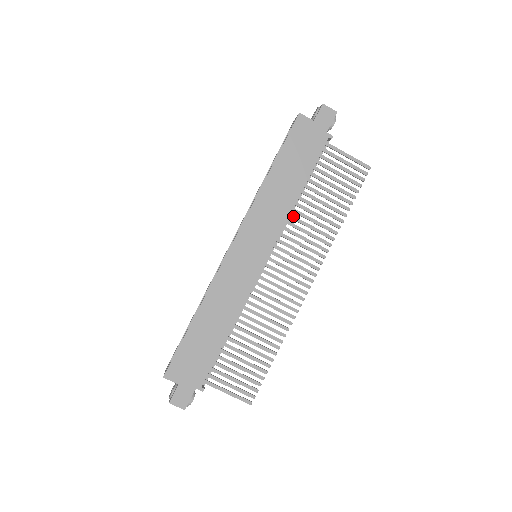
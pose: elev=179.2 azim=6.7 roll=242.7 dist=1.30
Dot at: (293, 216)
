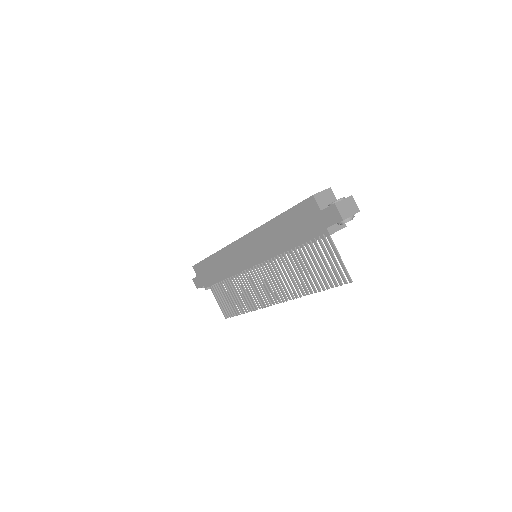
Dot at: (282, 258)
